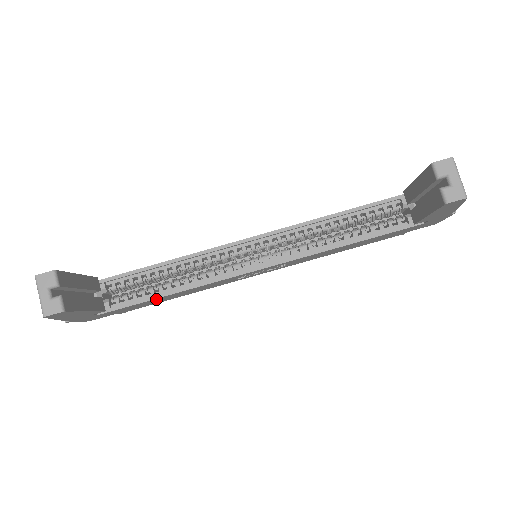
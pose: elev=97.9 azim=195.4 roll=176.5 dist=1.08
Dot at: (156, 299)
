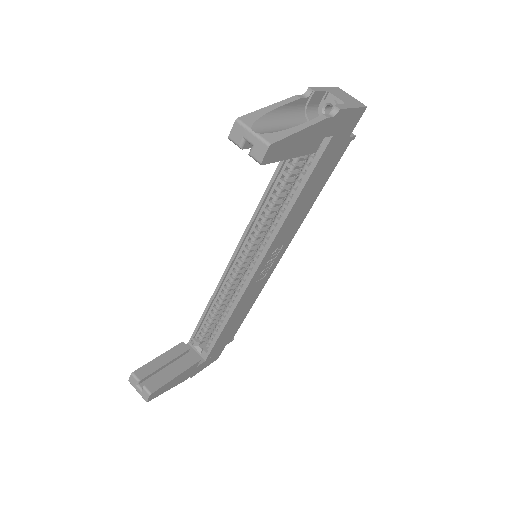
Dot at: (224, 331)
